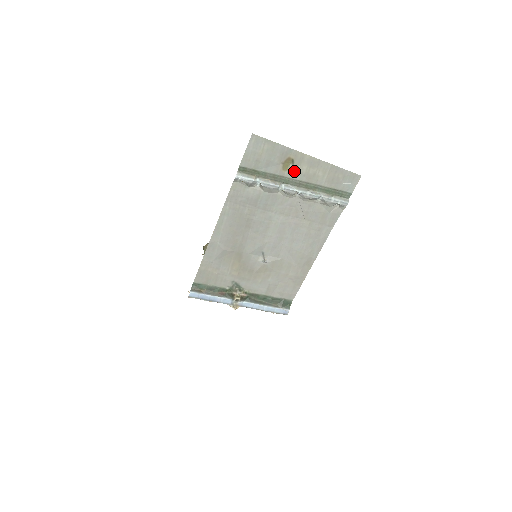
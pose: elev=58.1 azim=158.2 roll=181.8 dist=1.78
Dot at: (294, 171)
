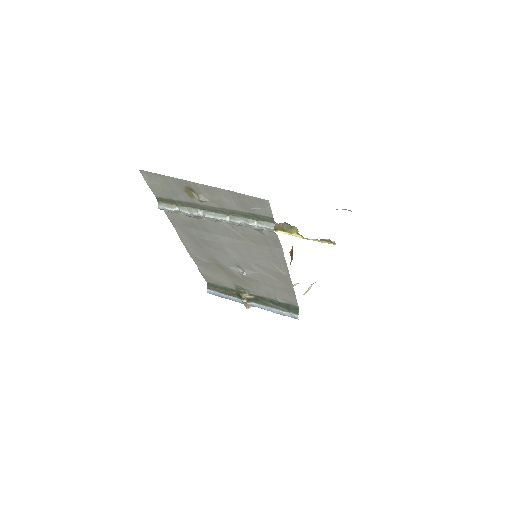
Dot at: (199, 199)
